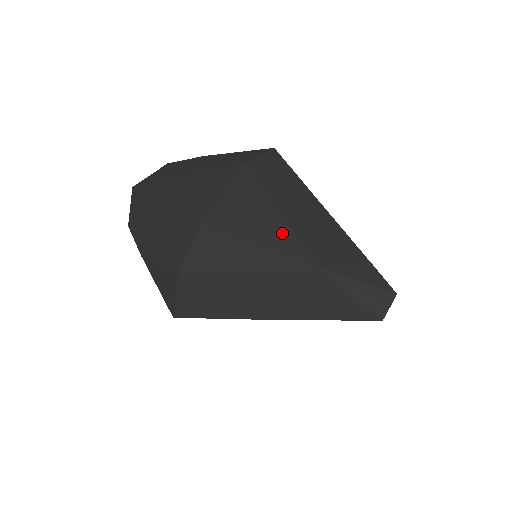
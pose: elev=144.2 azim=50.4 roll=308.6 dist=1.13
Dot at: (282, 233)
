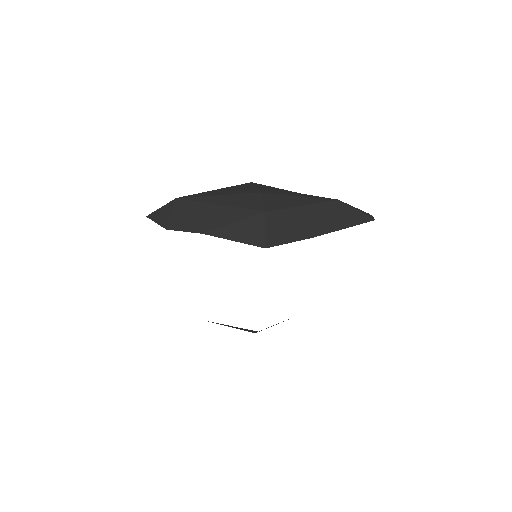
Dot at: (305, 195)
